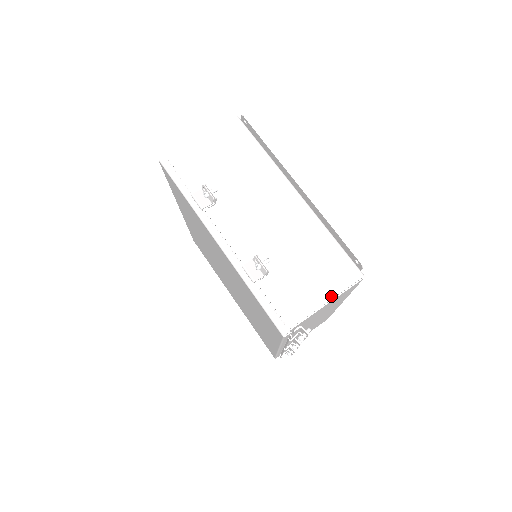
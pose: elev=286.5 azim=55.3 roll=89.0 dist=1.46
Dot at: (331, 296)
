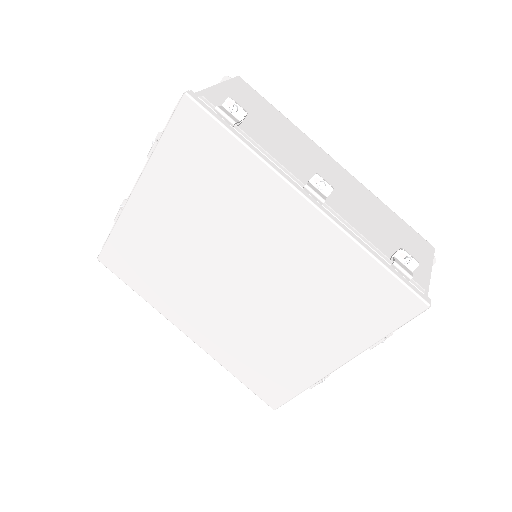
Dot at: occluded
